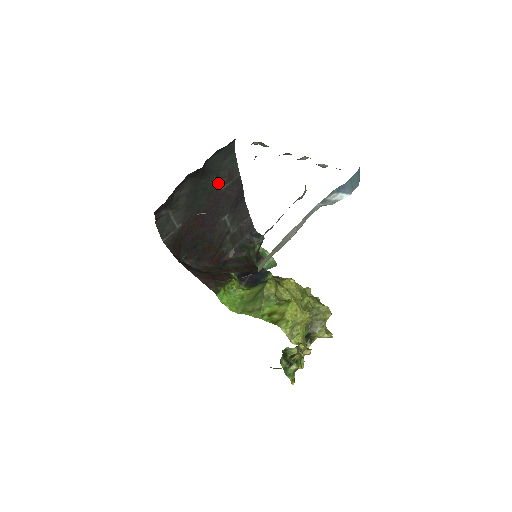
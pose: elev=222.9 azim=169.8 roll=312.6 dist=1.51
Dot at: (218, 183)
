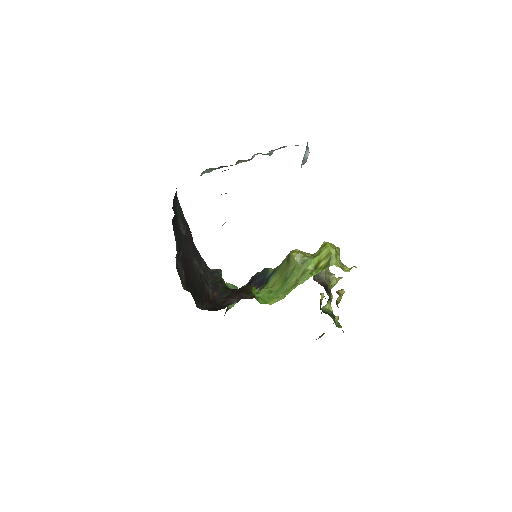
Dot at: occluded
